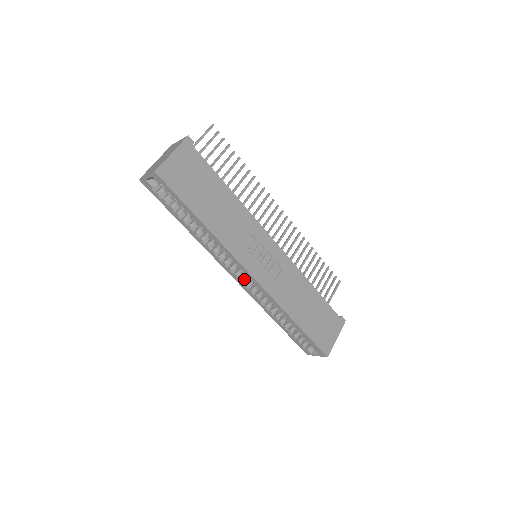
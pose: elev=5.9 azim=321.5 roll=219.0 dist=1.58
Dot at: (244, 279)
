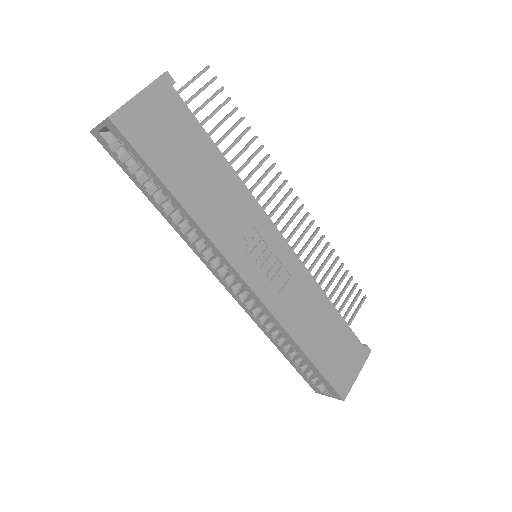
Dot at: (237, 287)
